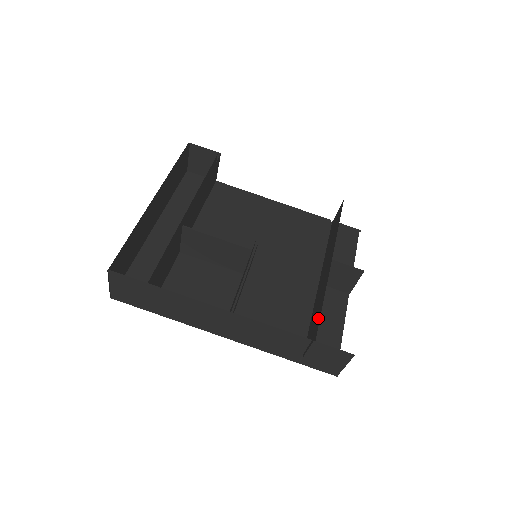
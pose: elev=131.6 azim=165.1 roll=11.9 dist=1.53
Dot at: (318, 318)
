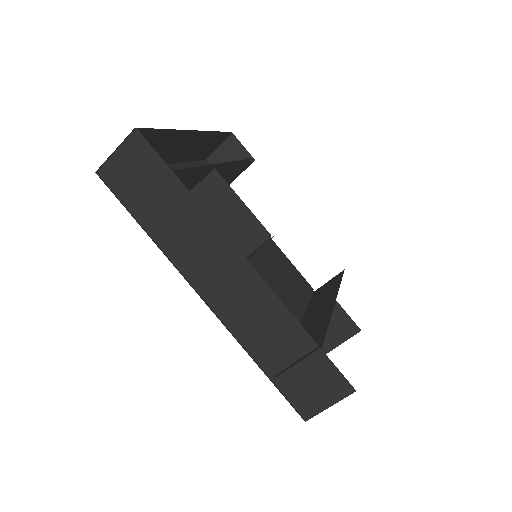
Dot at: (319, 336)
